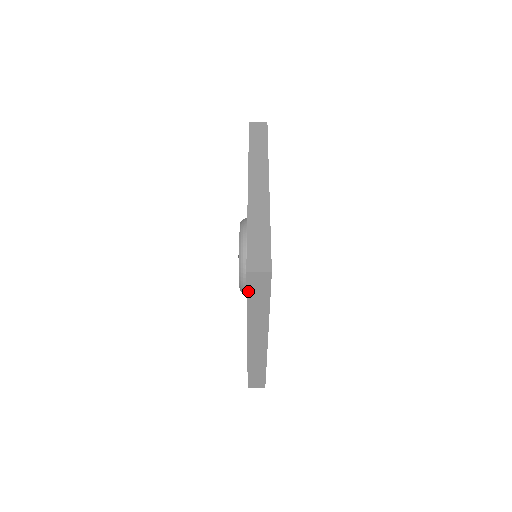
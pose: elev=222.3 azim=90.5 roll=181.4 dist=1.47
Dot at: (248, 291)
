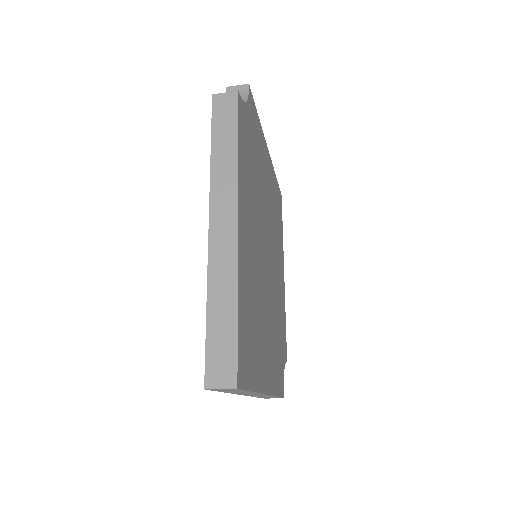
Dot at: (218, 391)
